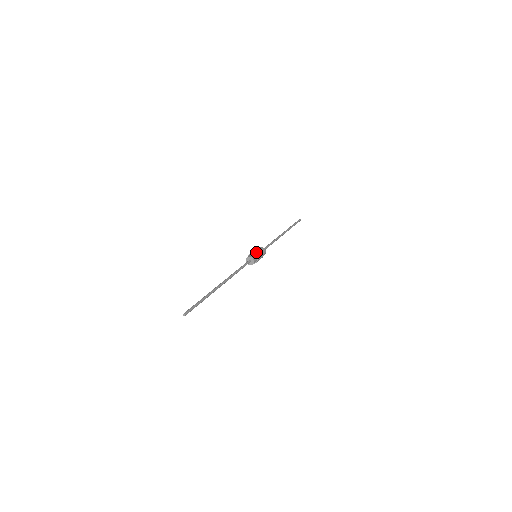
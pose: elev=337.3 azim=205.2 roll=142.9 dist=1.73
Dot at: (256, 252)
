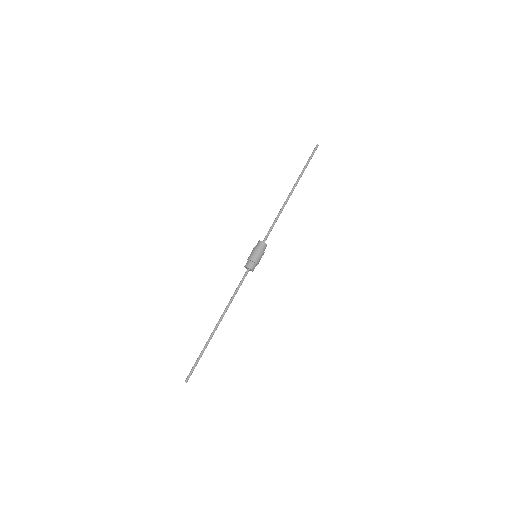
Dot at: (251, 256)
